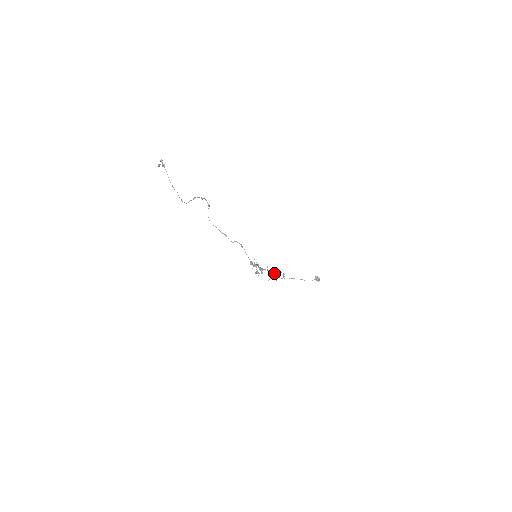
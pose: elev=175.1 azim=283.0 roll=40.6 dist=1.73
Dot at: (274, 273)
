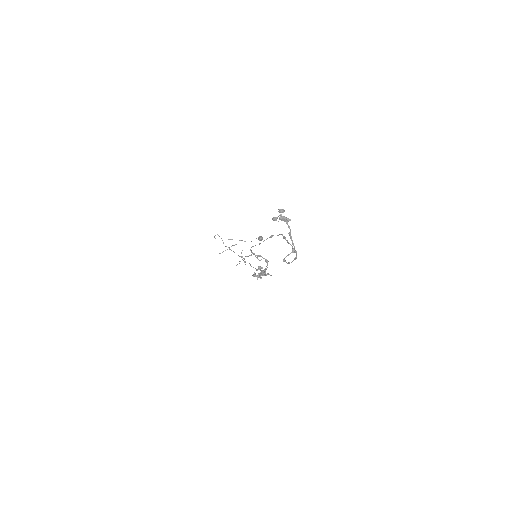
Dot at: (229, 247)
